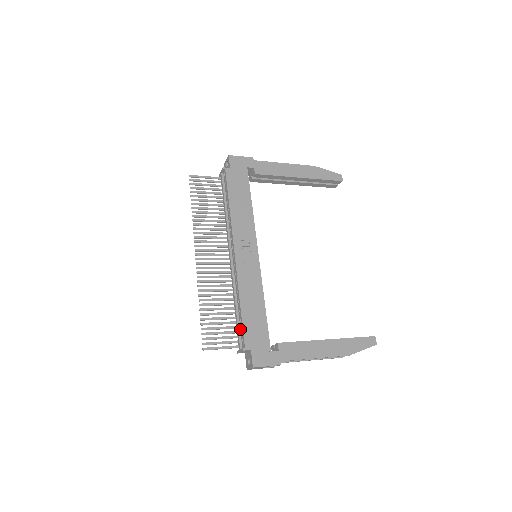
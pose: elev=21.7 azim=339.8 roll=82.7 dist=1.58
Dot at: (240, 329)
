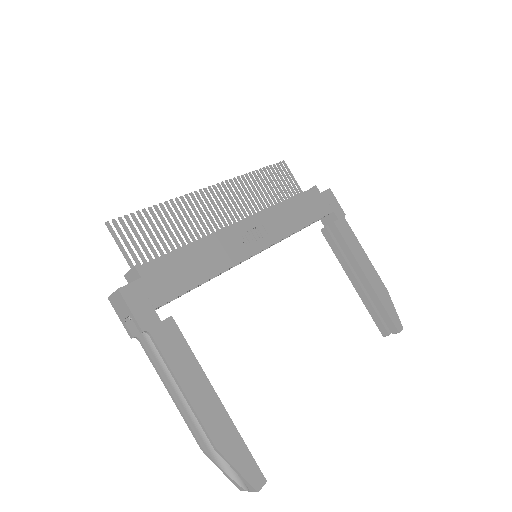
Dot at: occluded
